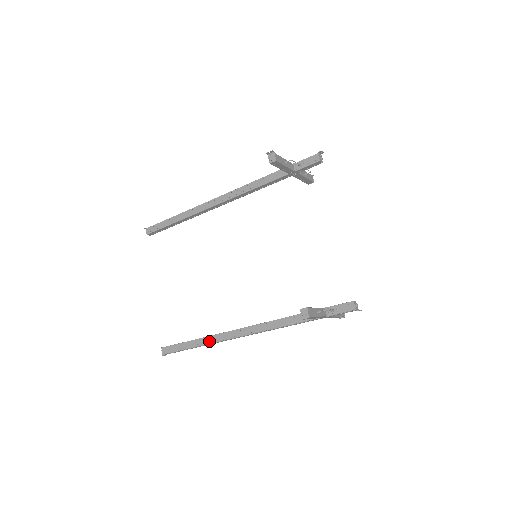
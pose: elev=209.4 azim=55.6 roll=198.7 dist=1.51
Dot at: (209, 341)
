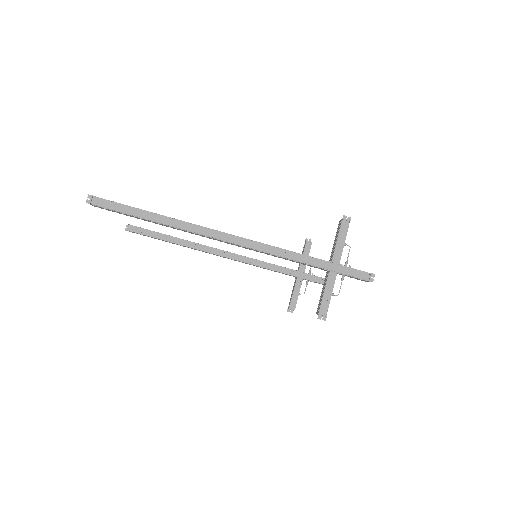
Dot at: (178, 220)
